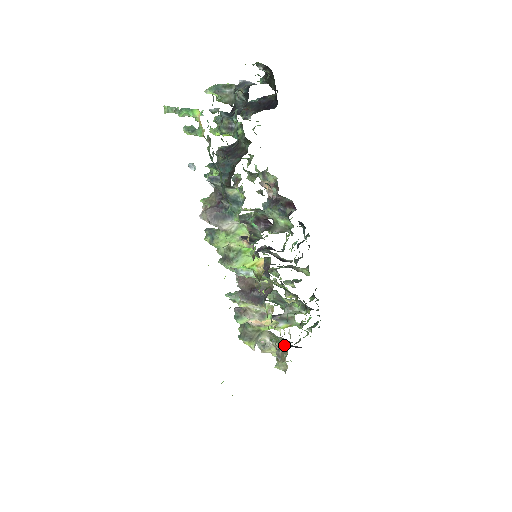
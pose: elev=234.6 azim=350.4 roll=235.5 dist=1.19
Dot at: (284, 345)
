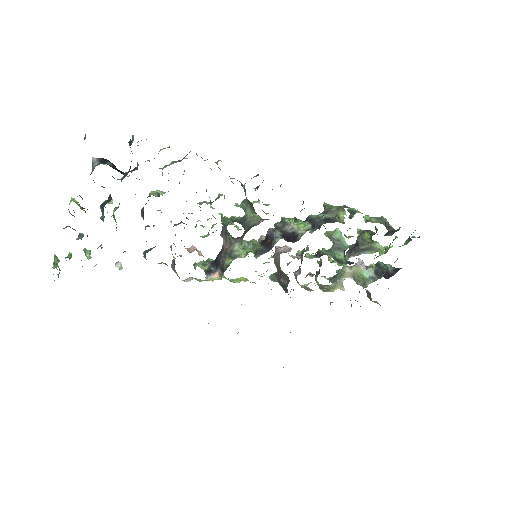
Dot at: (359, 292)
